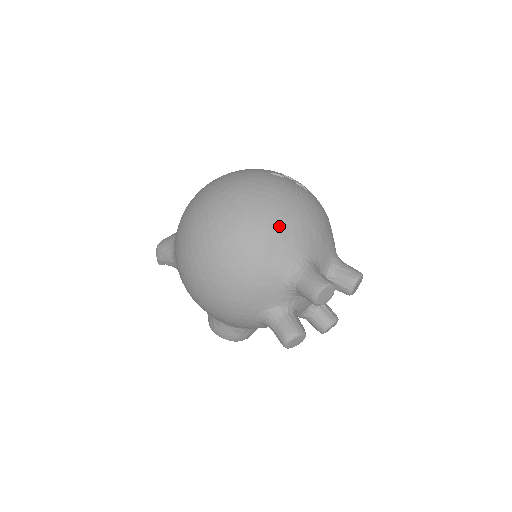
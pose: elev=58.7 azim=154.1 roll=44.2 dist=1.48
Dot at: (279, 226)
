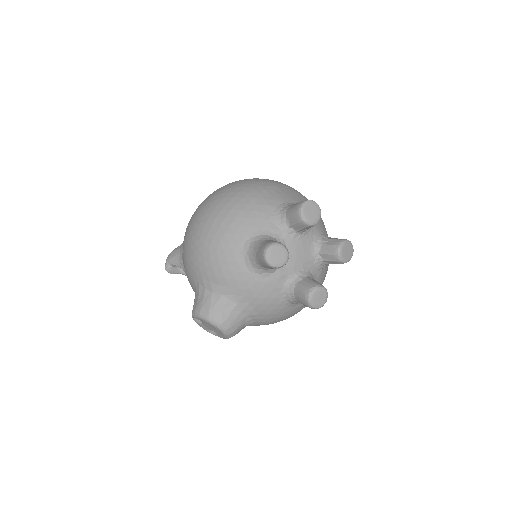
Dot at: (280, 185)
